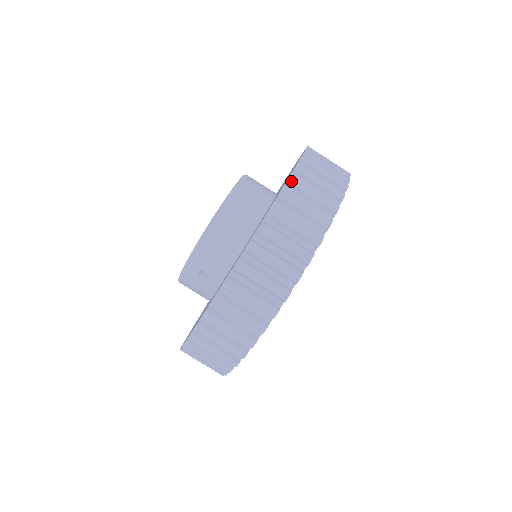
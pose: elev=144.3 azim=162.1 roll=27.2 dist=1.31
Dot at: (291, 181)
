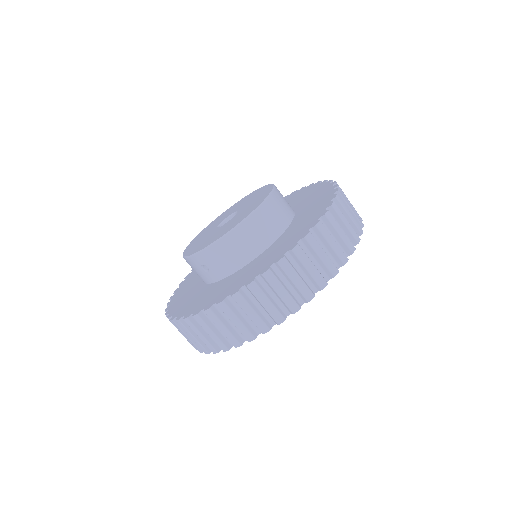
Dot at: (308, 238)
